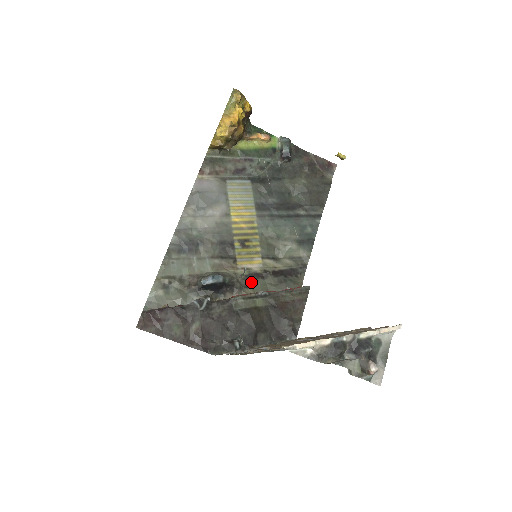
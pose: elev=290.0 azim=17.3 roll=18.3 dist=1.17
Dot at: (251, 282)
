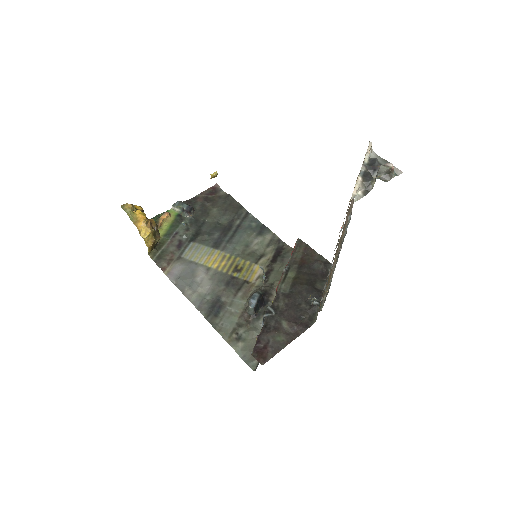
Dot at: (270, 280)
